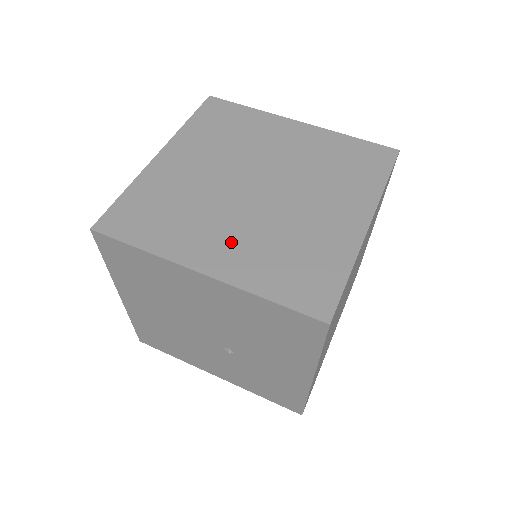
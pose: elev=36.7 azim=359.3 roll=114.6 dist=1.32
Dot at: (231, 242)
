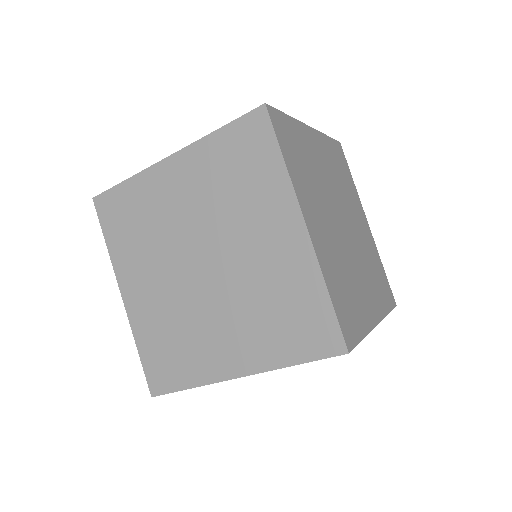
Dot at: (368, 287)
